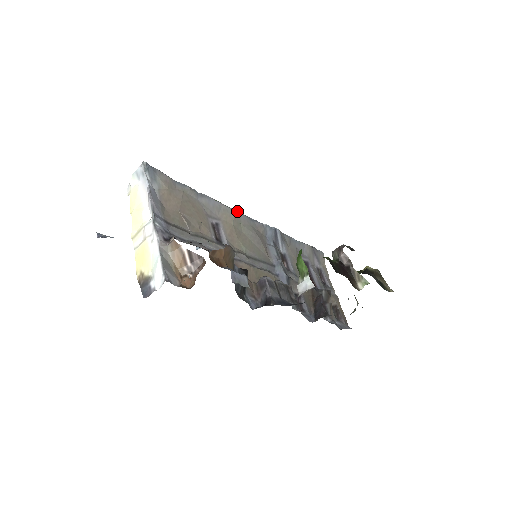
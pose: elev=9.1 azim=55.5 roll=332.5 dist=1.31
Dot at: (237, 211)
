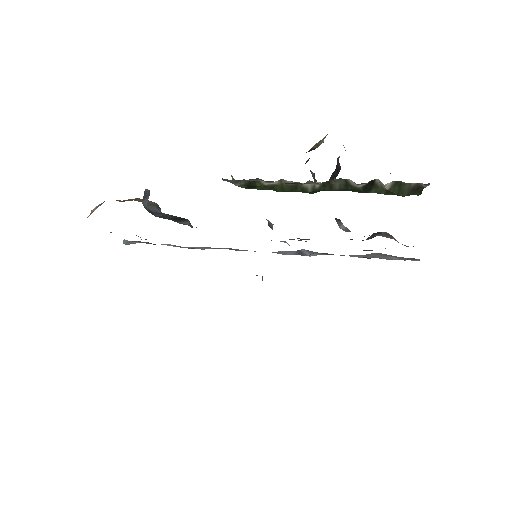
Dot at: (235, 249)
